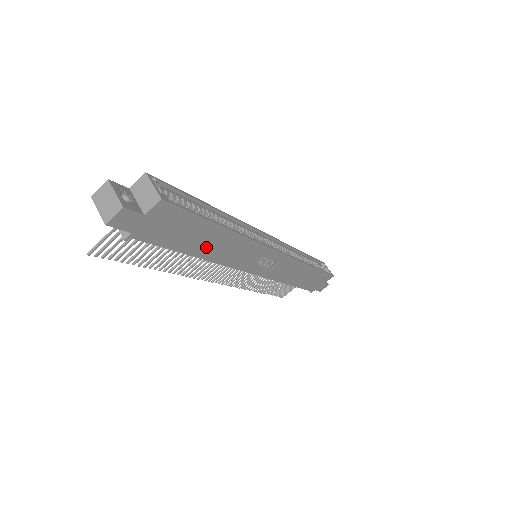
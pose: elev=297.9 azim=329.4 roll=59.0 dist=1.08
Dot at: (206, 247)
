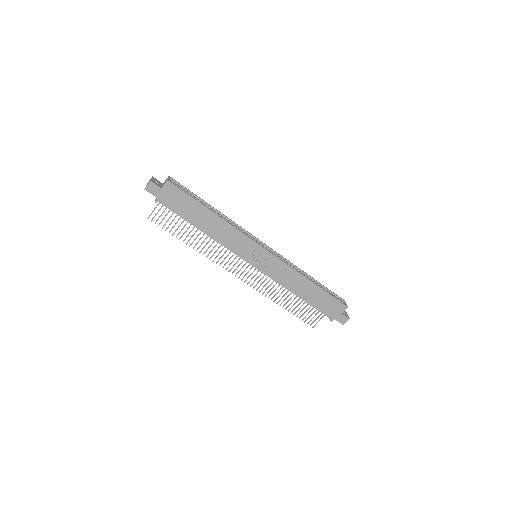
Dot at: (204, 224)
